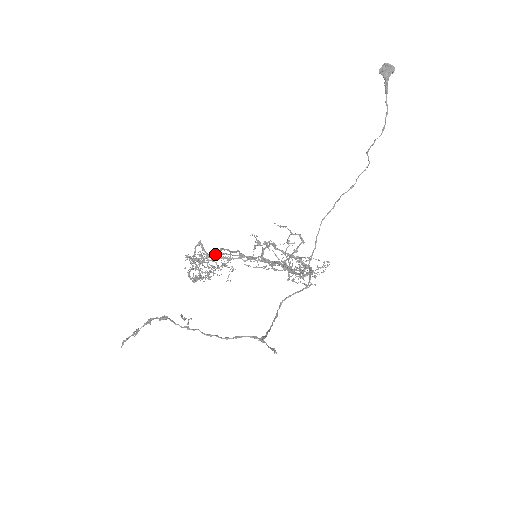
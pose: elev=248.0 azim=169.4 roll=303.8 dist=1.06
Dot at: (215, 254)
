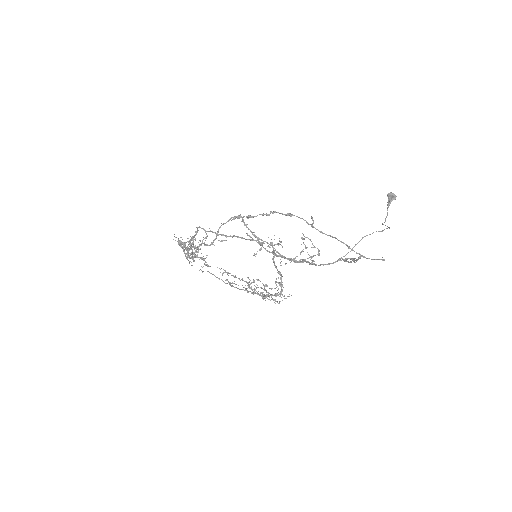
Dot at: (228, 236)
